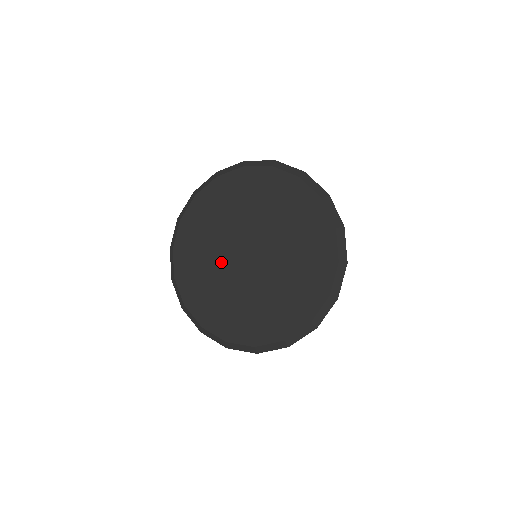
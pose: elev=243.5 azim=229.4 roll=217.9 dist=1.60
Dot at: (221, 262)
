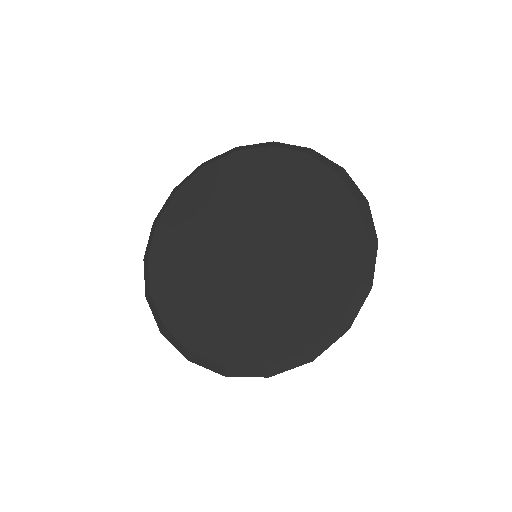
Dot at: (213, 263)
